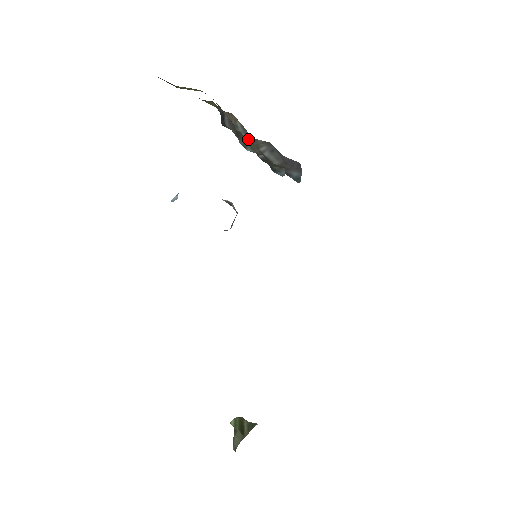
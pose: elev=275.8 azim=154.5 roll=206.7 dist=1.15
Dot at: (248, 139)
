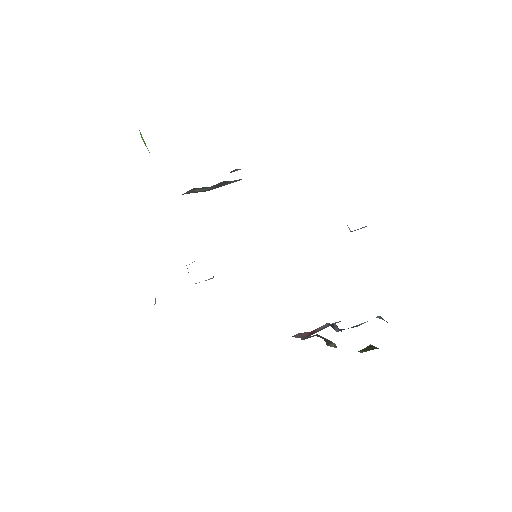
Dot at: occluded
